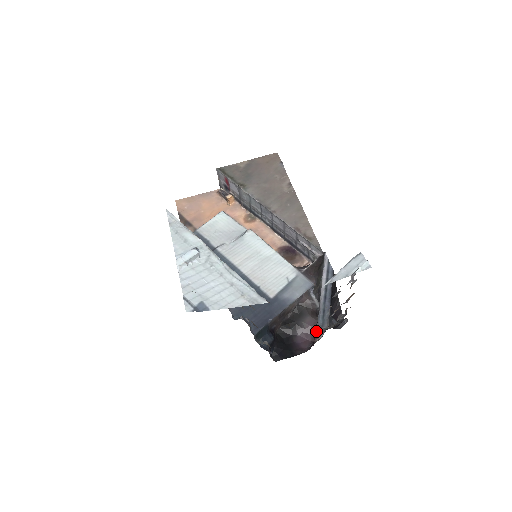
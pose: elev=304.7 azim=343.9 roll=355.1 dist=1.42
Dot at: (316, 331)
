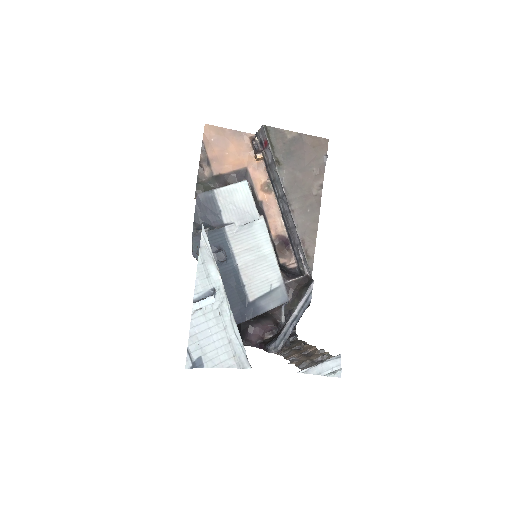
Dot at: (270, 349)
